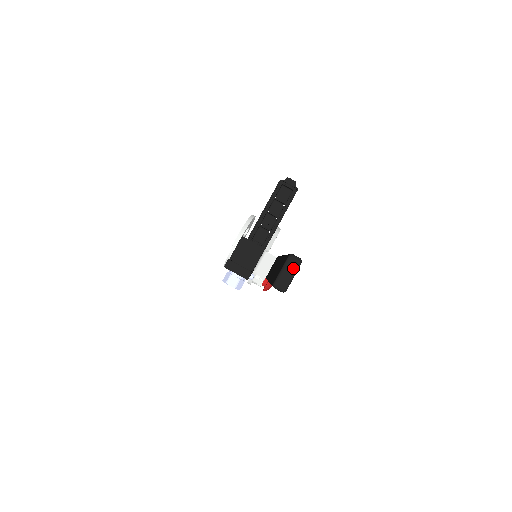
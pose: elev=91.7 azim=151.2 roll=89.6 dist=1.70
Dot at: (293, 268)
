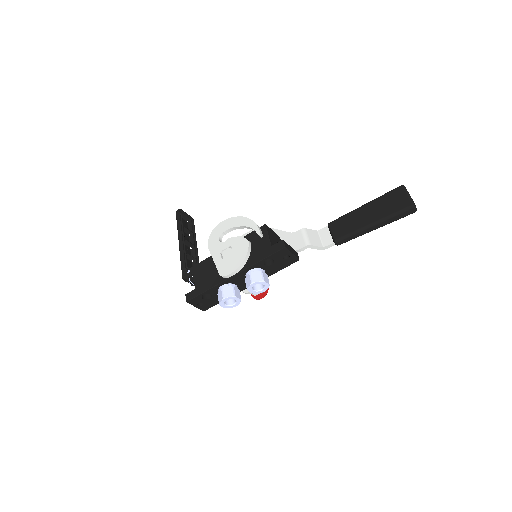
Dot at: occluded
